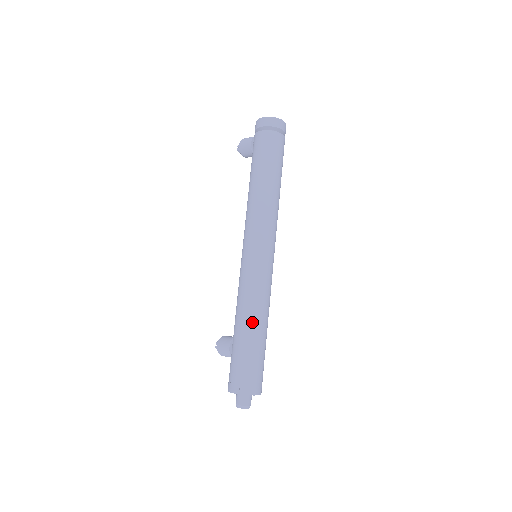
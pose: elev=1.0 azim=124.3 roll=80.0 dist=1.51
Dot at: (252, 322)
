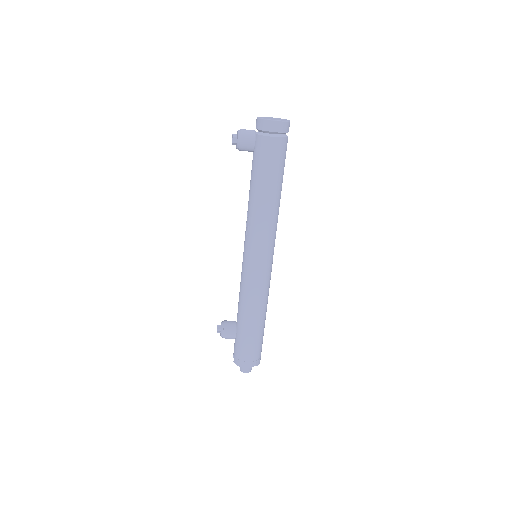
Dot at: (262, 316)
